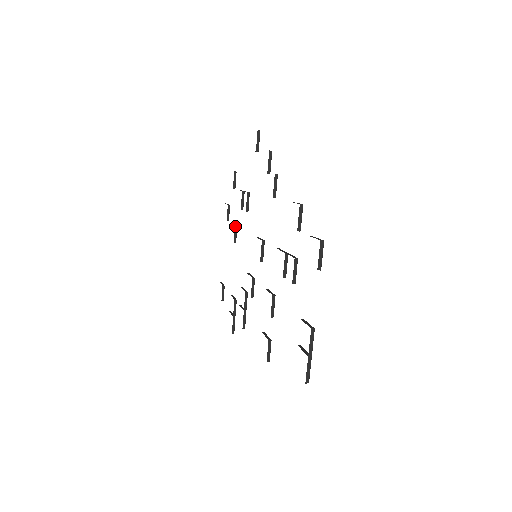
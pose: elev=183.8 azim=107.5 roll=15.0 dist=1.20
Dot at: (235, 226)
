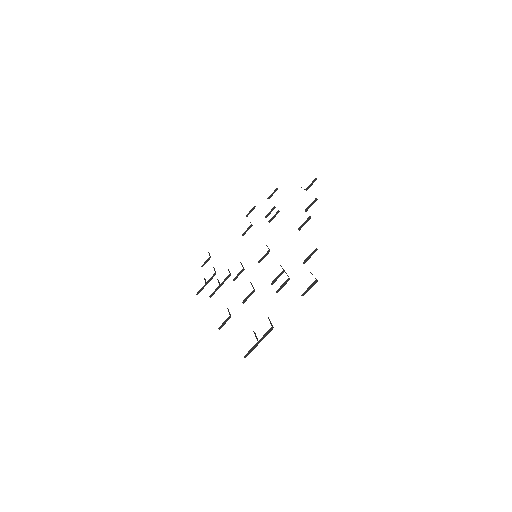
Dot at: (251, 224)
